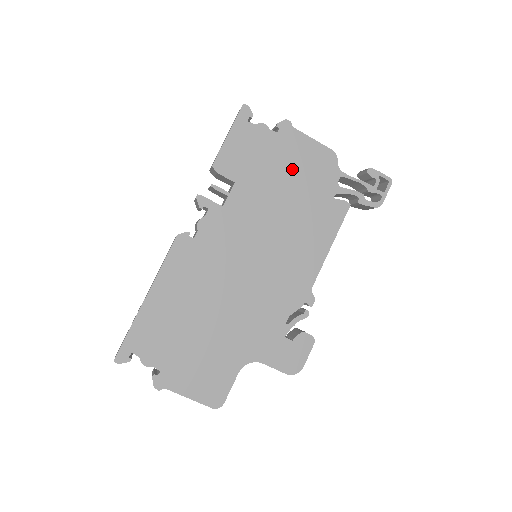
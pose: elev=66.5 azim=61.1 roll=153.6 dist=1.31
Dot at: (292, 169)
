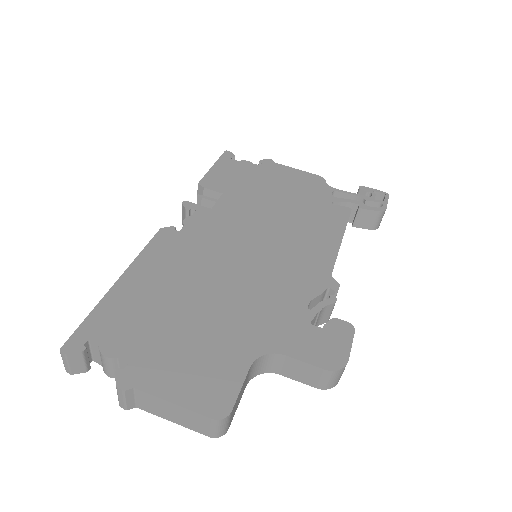
Dot at: (281, 186)
